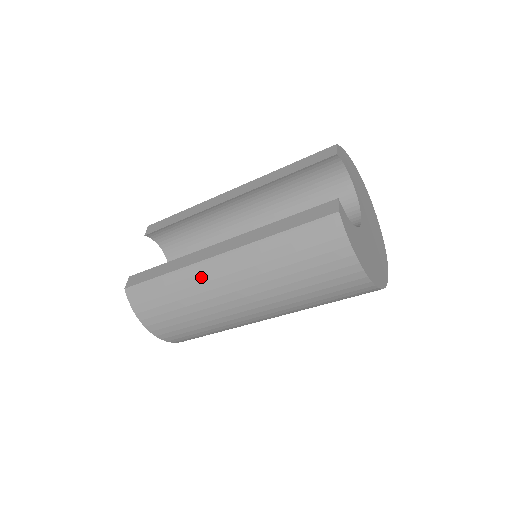
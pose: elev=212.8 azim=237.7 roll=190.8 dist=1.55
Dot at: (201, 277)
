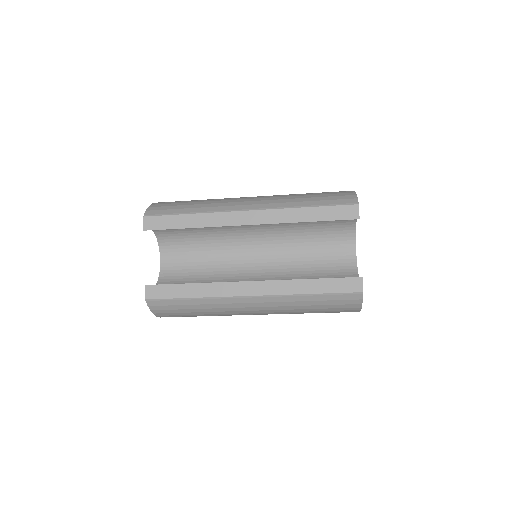
Dot at: (230, 305)
